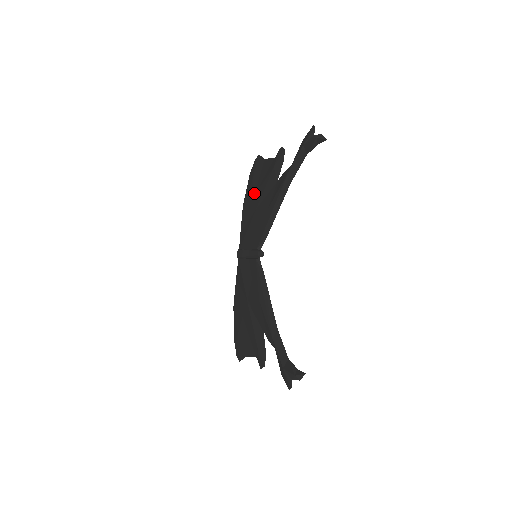
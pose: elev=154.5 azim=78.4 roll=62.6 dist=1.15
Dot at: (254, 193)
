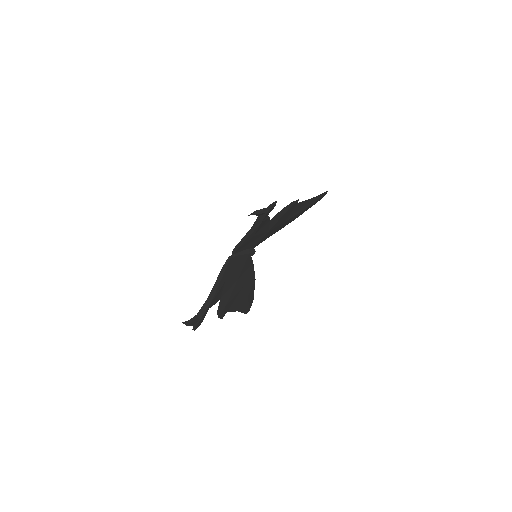
Dot at: occluded
